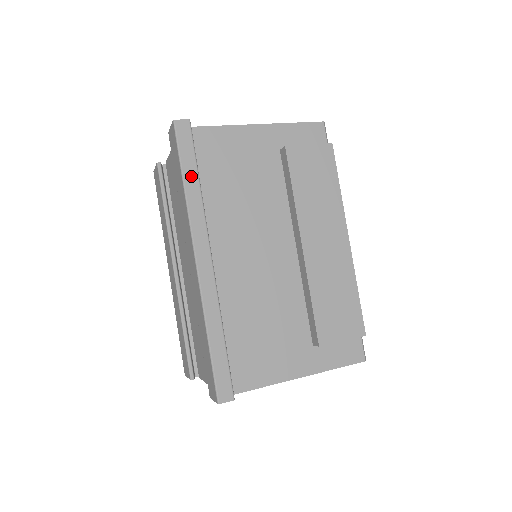
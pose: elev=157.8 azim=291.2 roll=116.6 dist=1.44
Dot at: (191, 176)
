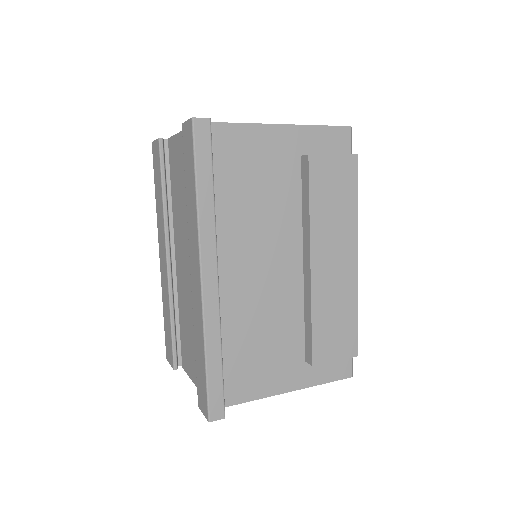
Dot at: (205, 185)
